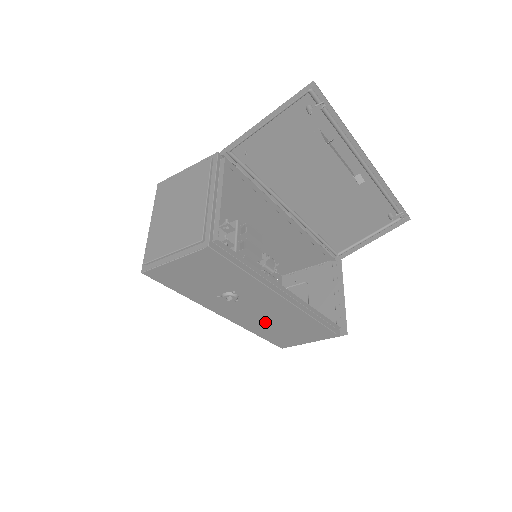
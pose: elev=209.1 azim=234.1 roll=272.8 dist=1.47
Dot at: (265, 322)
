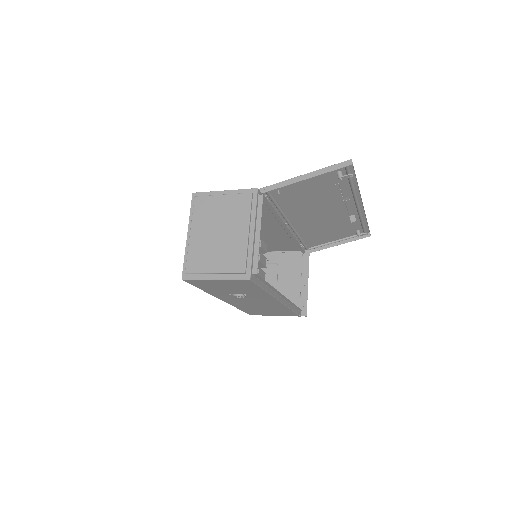
Dot at: (252, 306)
